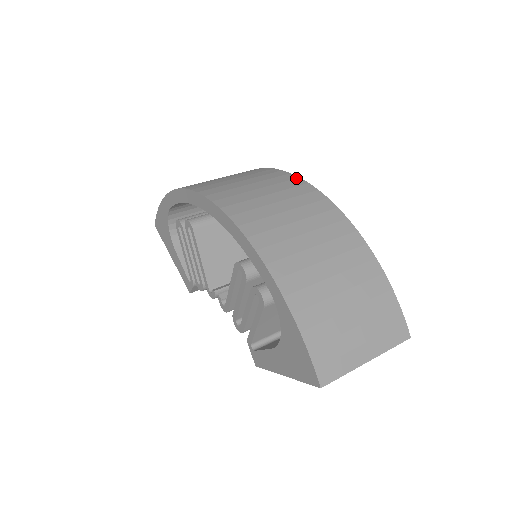
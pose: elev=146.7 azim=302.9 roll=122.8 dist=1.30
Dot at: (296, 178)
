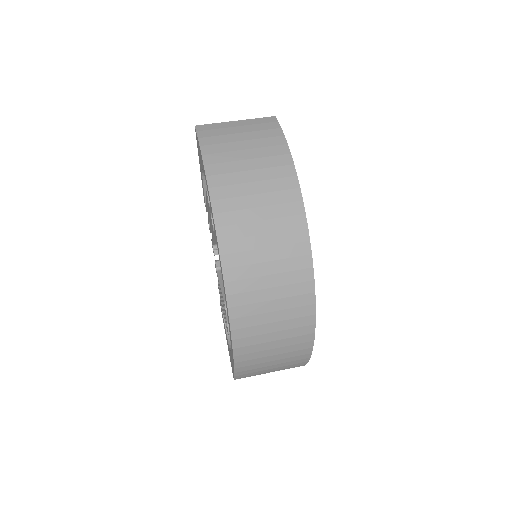
Dot at: (310, 268)
